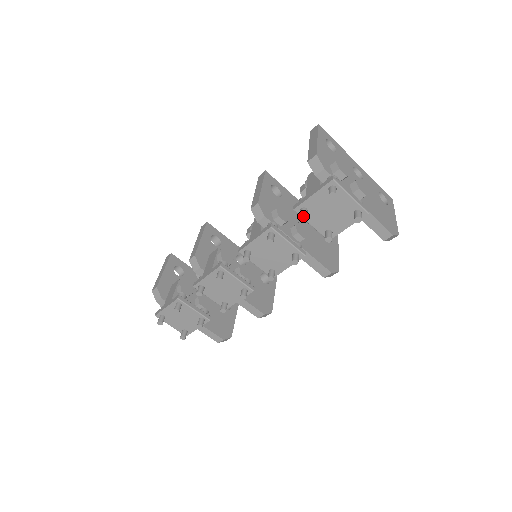
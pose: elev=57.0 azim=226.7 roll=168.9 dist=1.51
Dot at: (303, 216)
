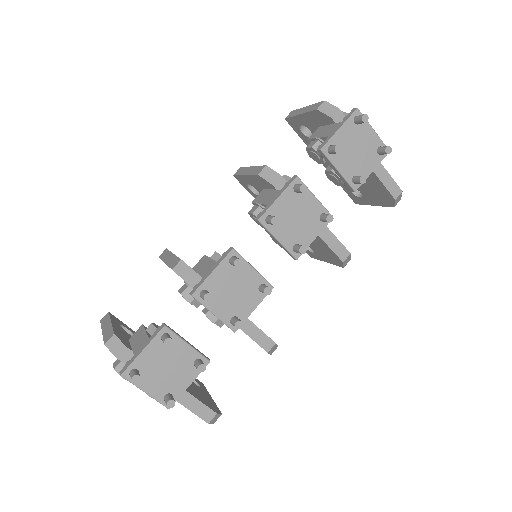
Dot at: (338, 147)
